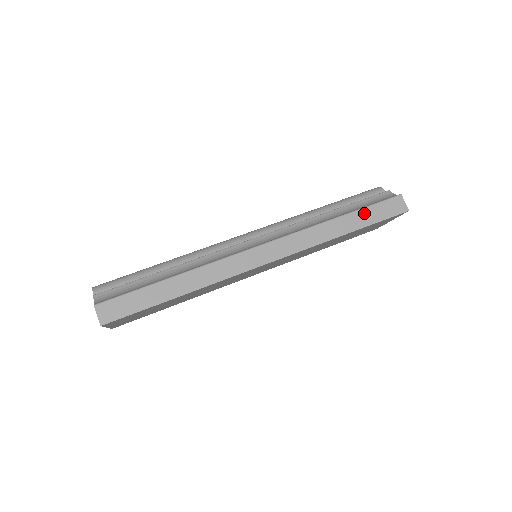
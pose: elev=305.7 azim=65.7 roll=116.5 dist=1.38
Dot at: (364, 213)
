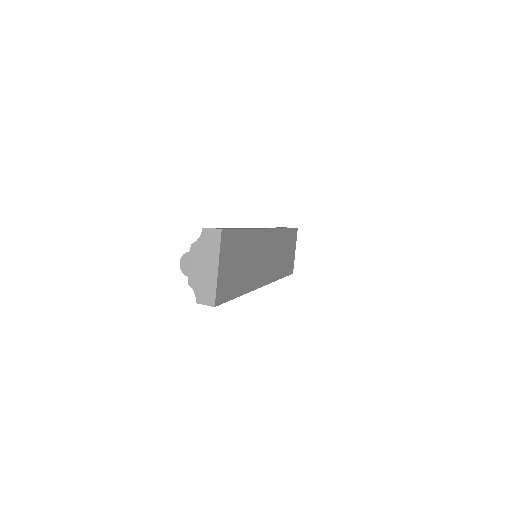
Dot at: occluded
